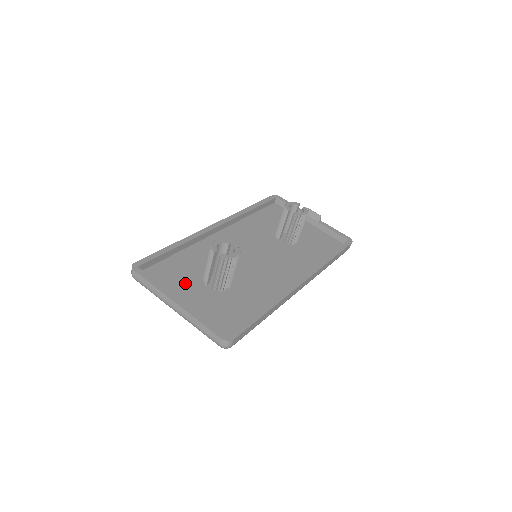
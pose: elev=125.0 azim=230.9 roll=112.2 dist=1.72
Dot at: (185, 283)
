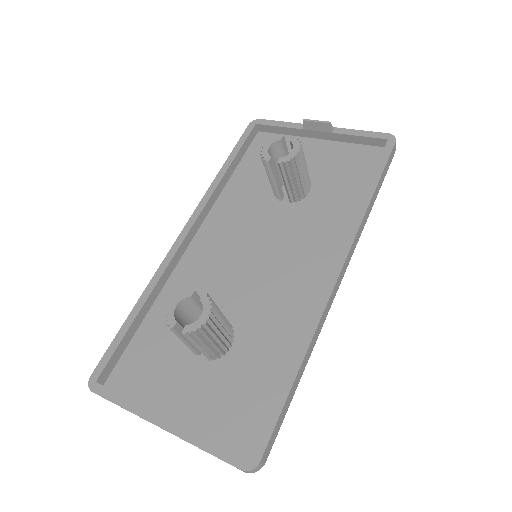
Dot at: (169, 369)
